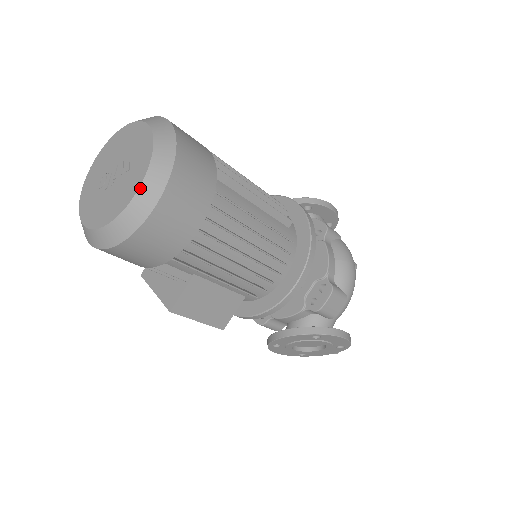
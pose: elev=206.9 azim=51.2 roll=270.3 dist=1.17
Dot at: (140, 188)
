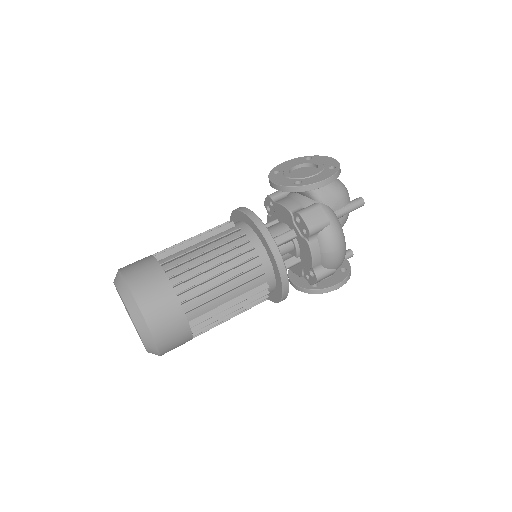
Dot at: (147, 351)
